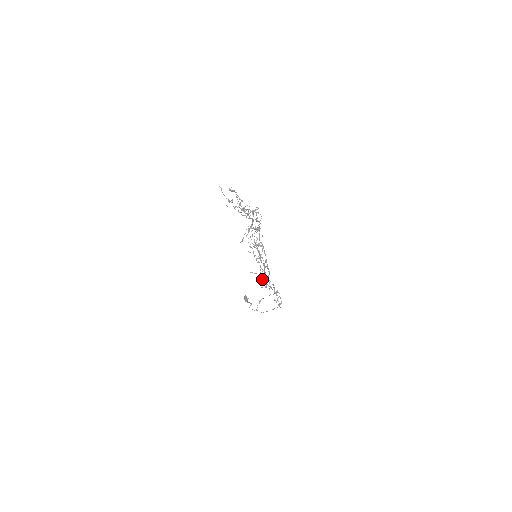
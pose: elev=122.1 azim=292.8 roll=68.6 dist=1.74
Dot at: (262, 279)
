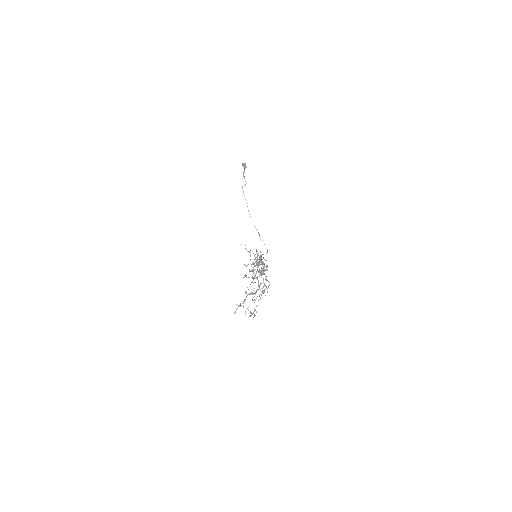
Dot at: (256, 251)
